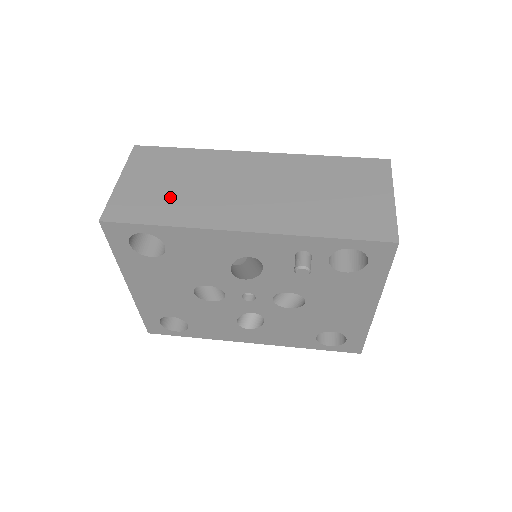
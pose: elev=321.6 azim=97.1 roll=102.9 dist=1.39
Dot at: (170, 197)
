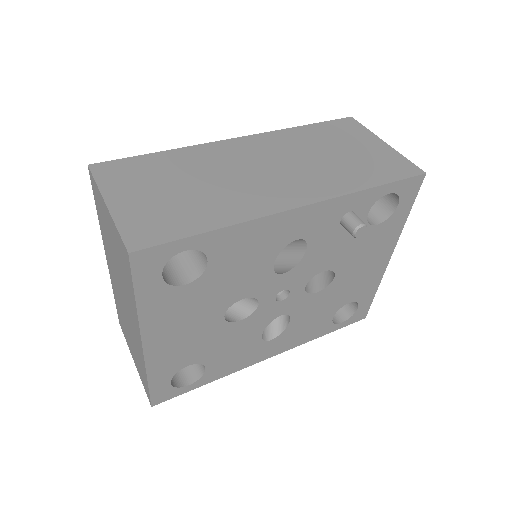
Dot at: (190, 201)
